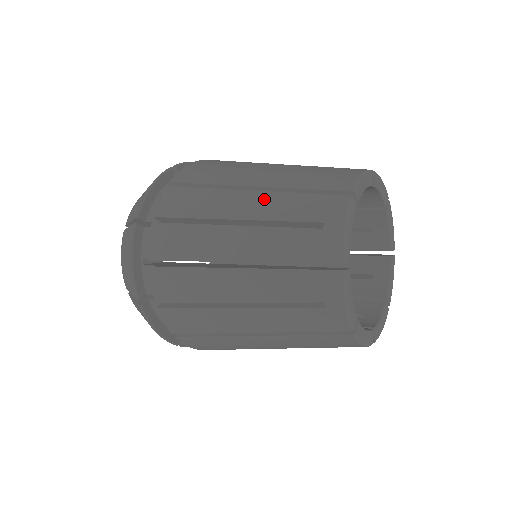
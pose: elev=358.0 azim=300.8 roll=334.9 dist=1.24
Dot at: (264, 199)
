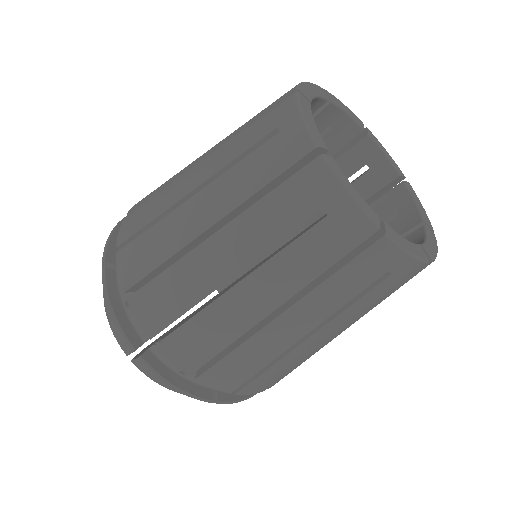
Dot at: occluded
